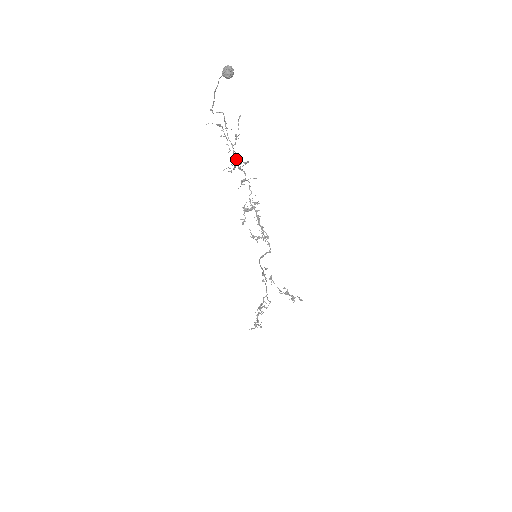
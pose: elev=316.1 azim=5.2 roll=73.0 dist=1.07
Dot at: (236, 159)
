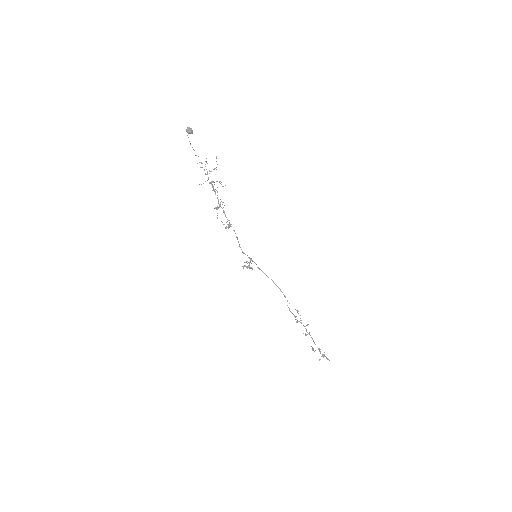
Dot at: occluded
